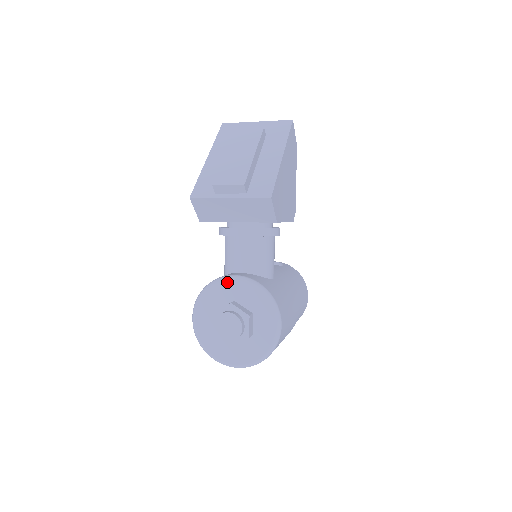
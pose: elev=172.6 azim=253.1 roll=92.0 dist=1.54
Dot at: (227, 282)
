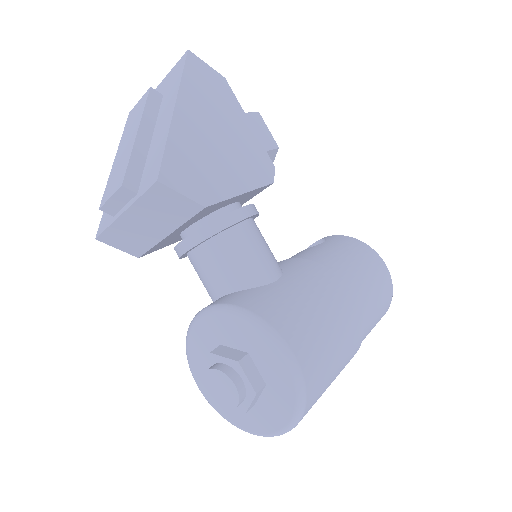
Dot at: (199, 323)
